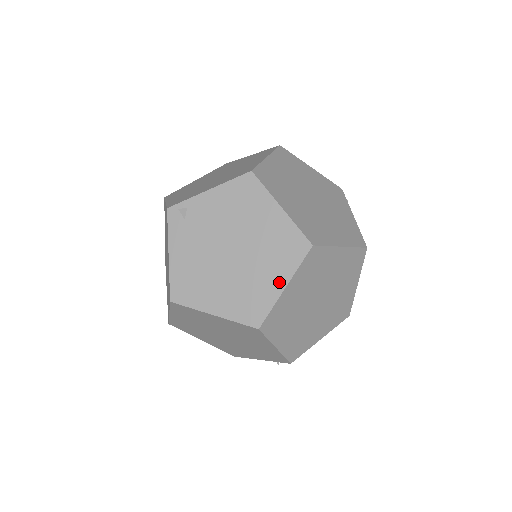
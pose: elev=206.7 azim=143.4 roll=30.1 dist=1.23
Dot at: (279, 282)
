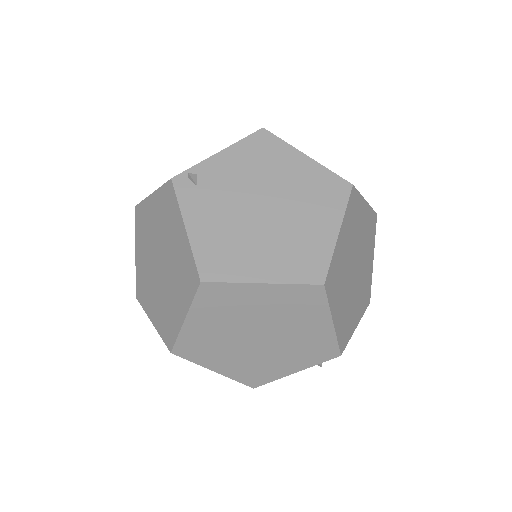
Dot at: (330, 228)
